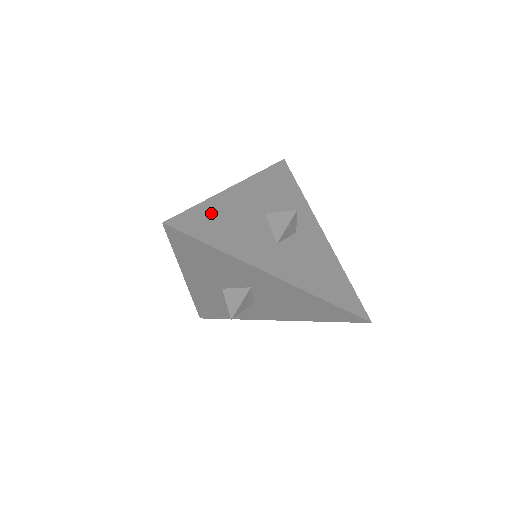
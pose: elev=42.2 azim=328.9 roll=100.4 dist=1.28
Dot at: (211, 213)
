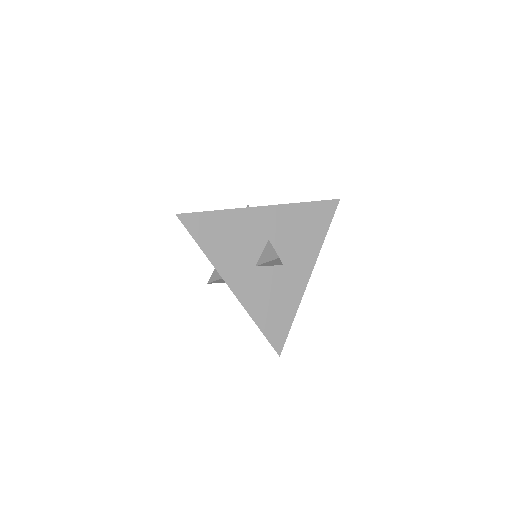
Dot at: (221, 221)
